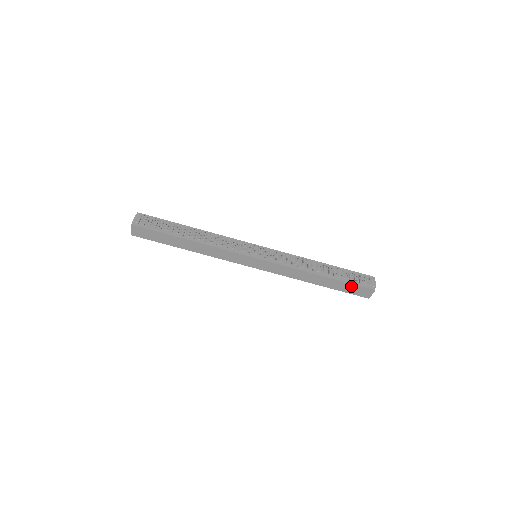
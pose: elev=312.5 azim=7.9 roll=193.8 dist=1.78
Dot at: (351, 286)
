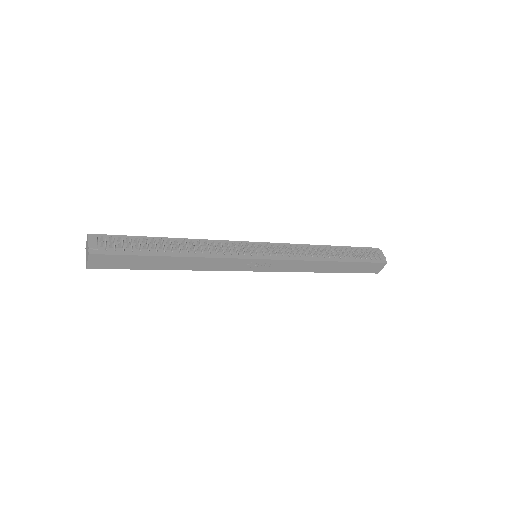
Dot at: (363, 265)
